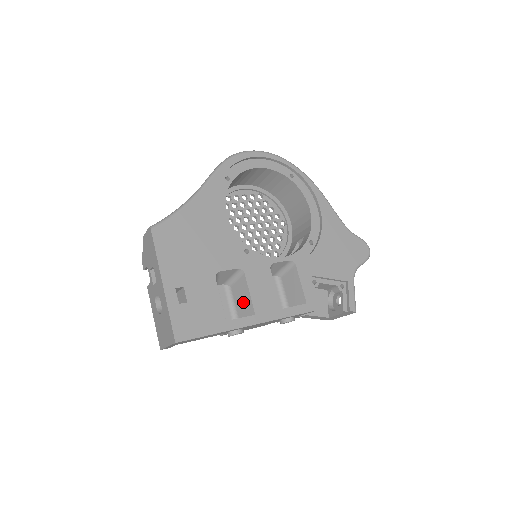
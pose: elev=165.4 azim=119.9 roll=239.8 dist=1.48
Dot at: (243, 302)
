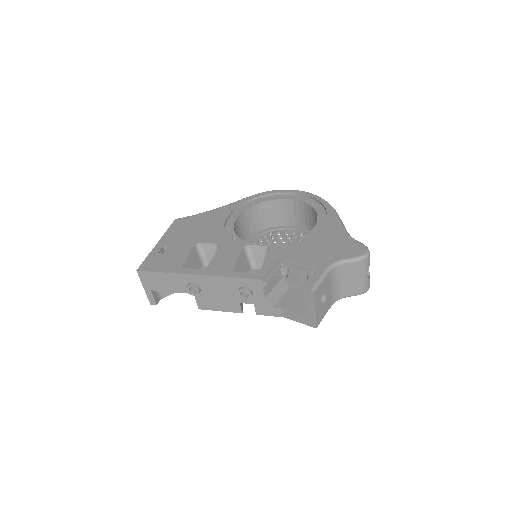
Dot at: occluded
